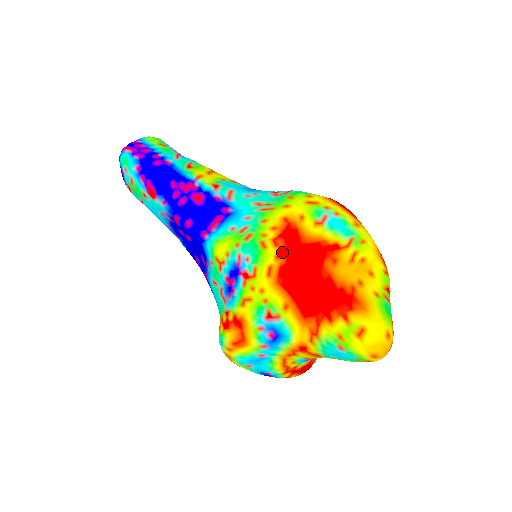
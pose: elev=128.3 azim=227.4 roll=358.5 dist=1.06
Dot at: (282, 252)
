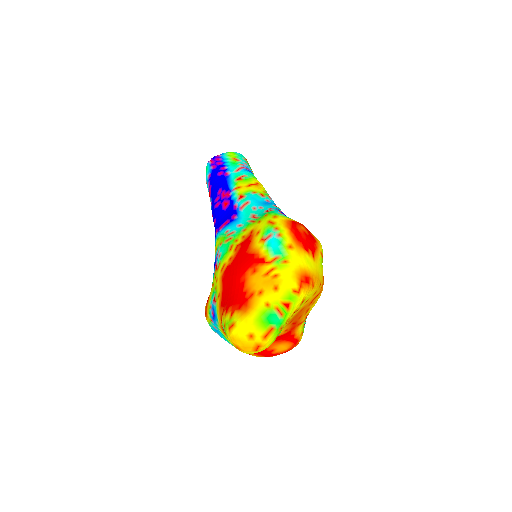
Dot at: (234, 256)
